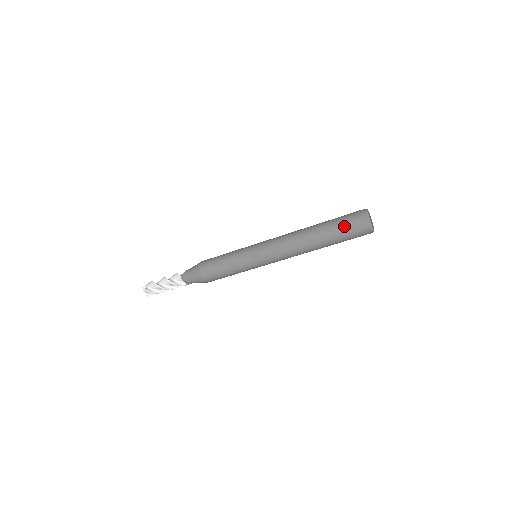
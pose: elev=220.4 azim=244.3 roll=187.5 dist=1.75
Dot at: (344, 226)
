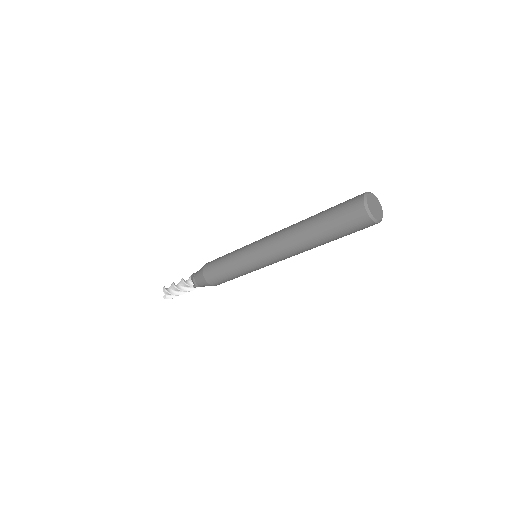
Dot at: (348, 233)
